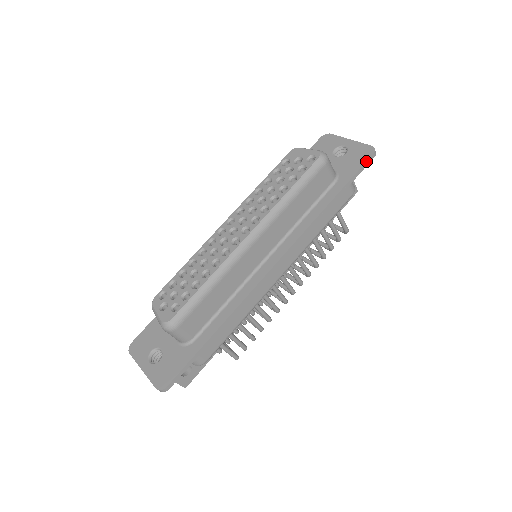
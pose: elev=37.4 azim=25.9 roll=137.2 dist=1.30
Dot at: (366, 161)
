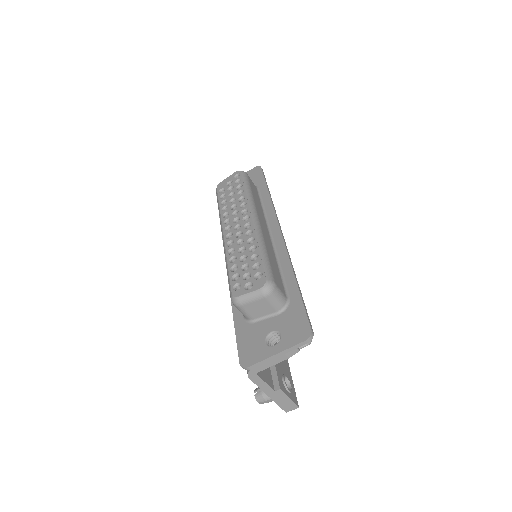
Dot at: (262, 171)
